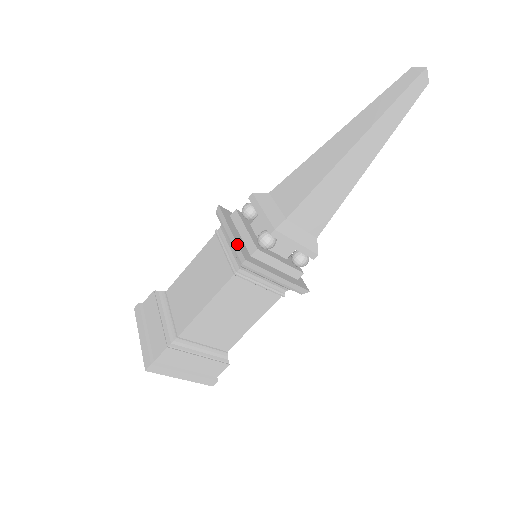
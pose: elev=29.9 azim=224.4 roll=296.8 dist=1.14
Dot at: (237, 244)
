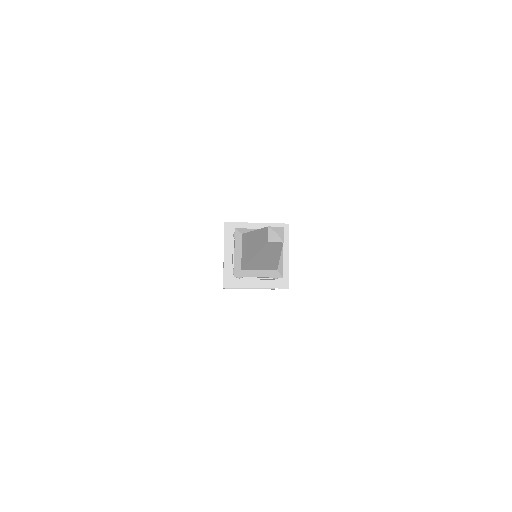
Dot at: (223, 271)
